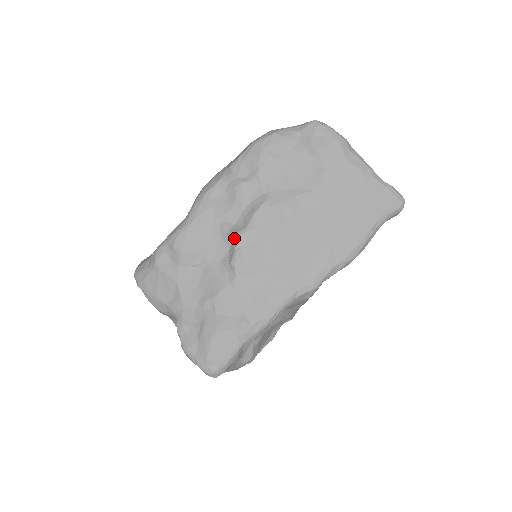
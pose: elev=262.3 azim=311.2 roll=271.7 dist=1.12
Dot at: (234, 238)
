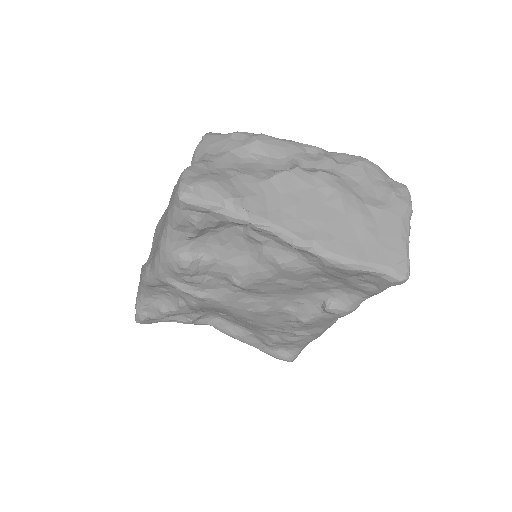
Dot at: (294, 167)
